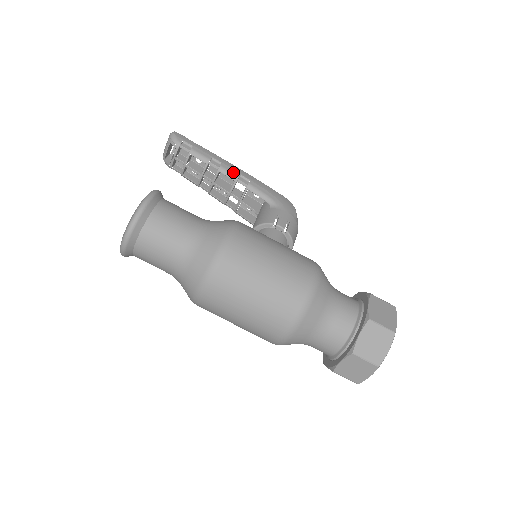
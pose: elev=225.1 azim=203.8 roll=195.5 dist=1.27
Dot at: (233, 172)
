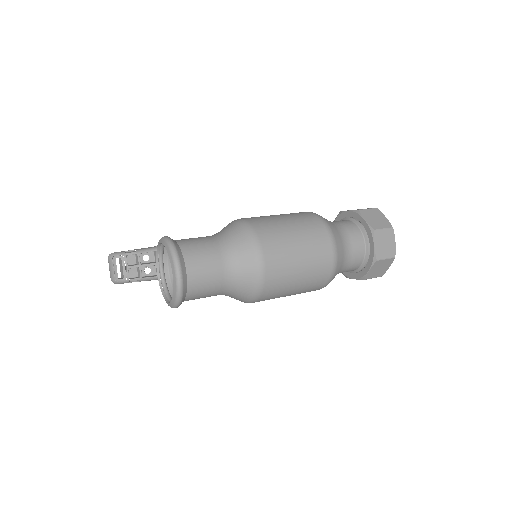
Dot at: occluded
